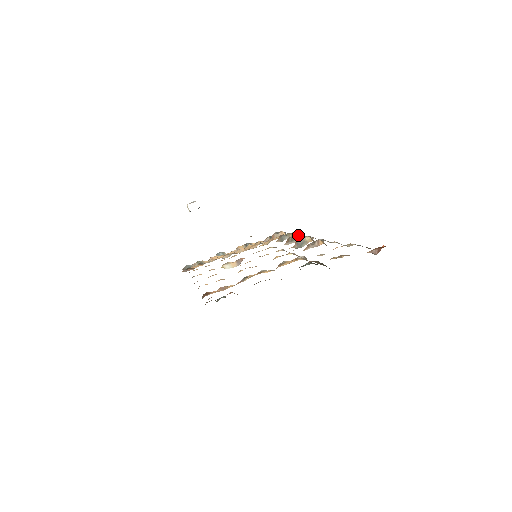
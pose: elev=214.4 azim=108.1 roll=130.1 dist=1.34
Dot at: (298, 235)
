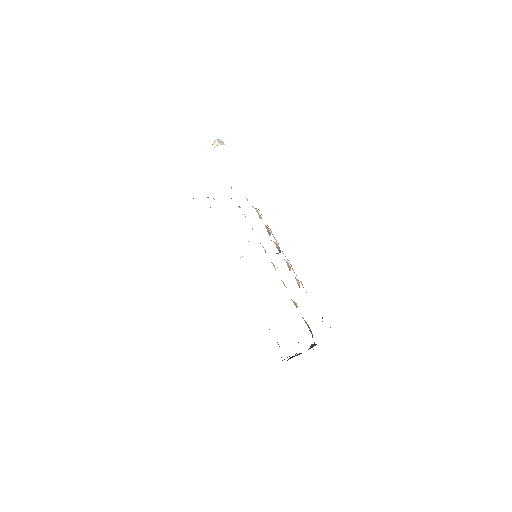
Dot at: (276, 243)
